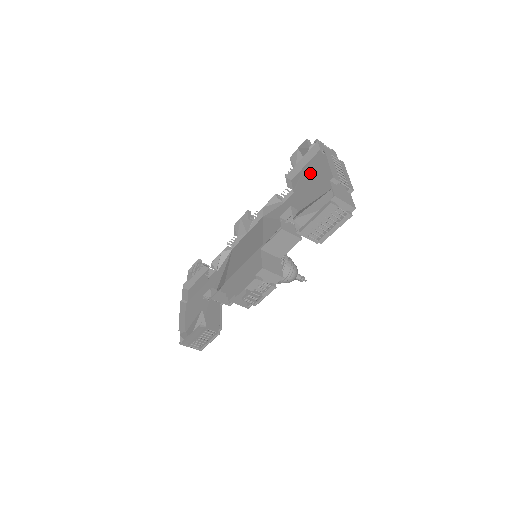
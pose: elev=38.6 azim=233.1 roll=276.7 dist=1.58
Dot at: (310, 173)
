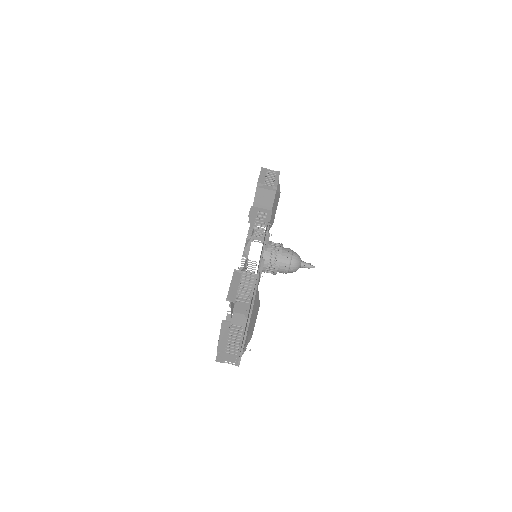
Dot at: occluded
